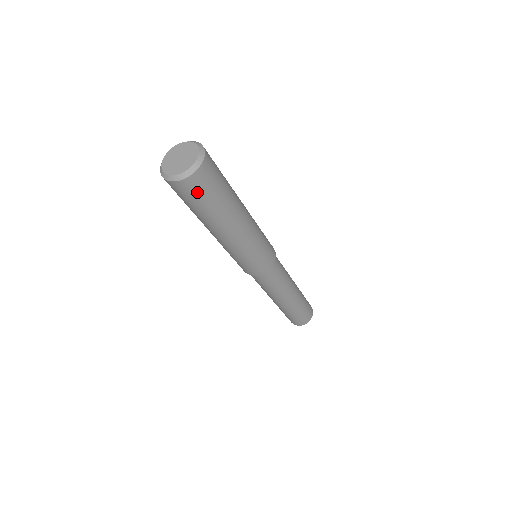
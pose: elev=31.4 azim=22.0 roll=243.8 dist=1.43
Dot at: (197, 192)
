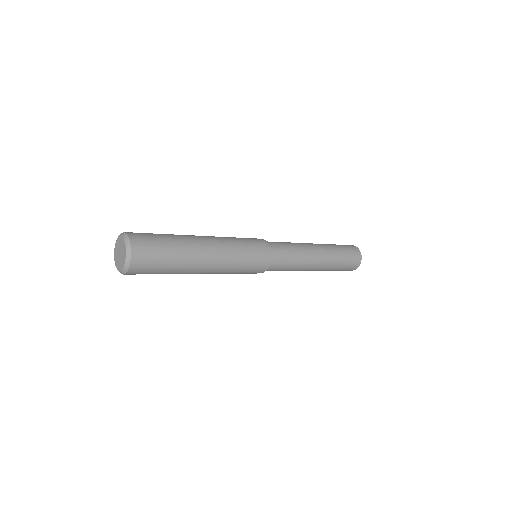
Dot at: (147, 269)
